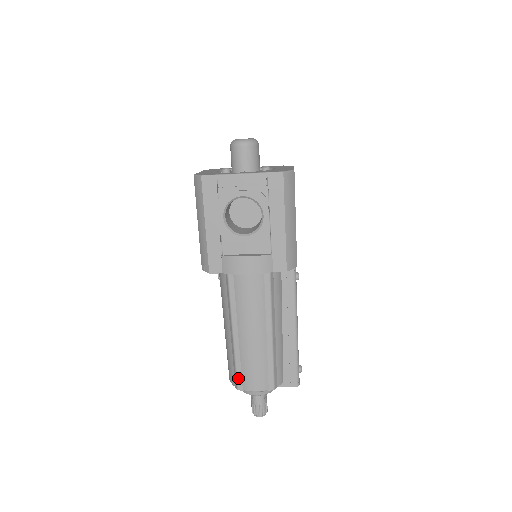
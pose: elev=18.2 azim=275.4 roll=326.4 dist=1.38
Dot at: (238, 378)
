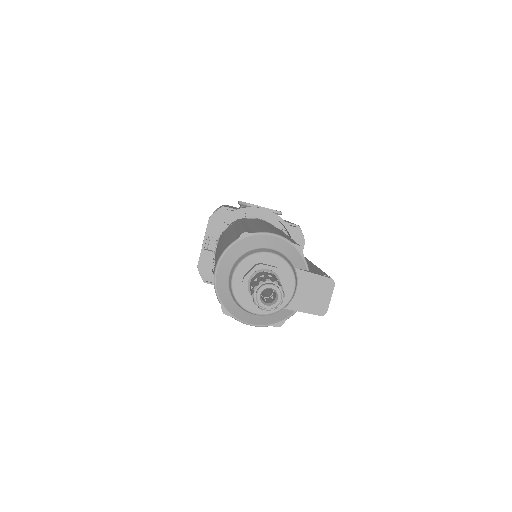
Dot at: (245, 230)
